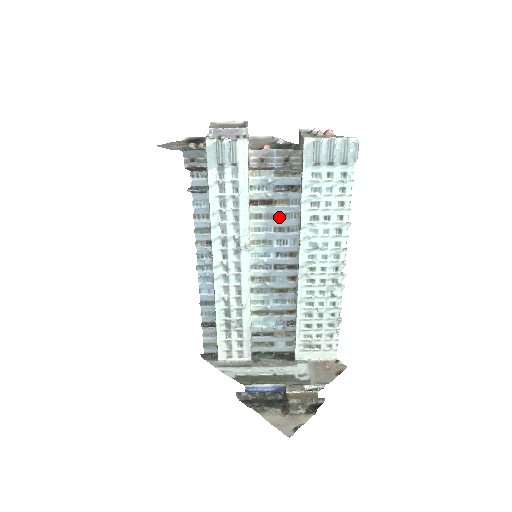
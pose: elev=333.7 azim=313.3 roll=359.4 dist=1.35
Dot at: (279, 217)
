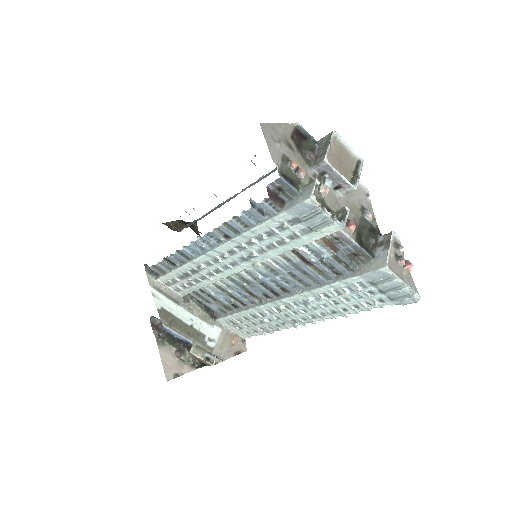
Dot at: (302, 272)
